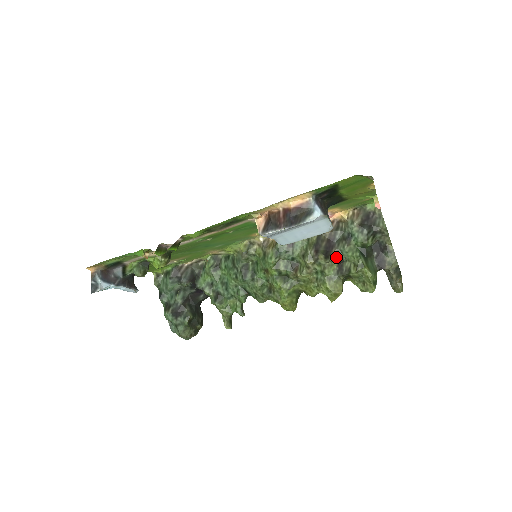
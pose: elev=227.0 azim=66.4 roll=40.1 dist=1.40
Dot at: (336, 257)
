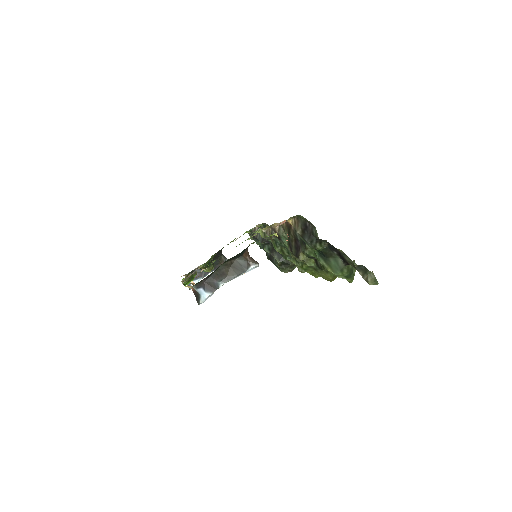
Dot at: (306, 256)
